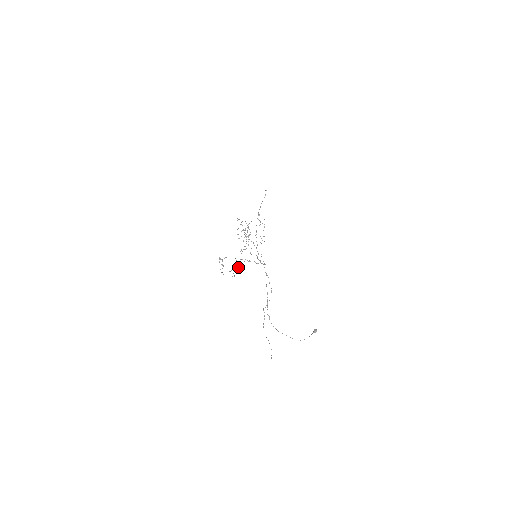
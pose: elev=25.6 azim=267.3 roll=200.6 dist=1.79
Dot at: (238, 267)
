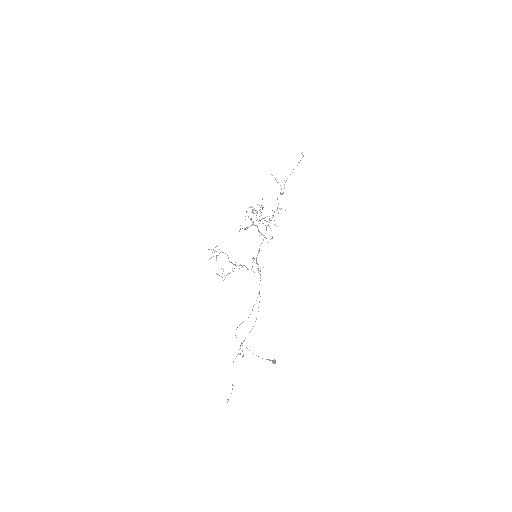
Dot at: occluded
